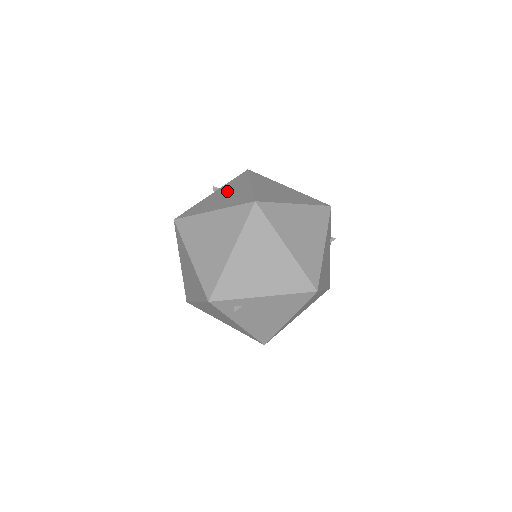
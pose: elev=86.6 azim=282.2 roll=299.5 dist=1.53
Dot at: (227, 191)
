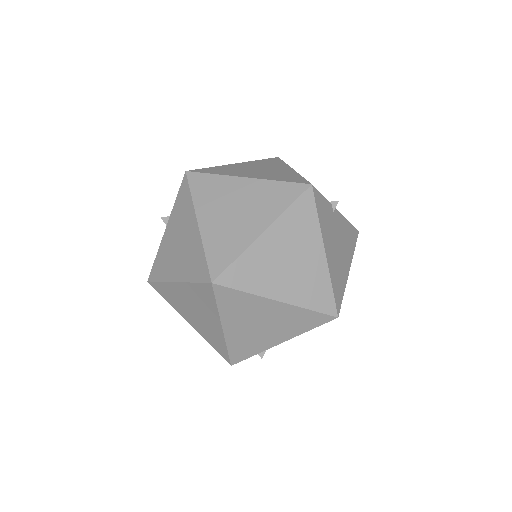
Dot at: (178, 232)
